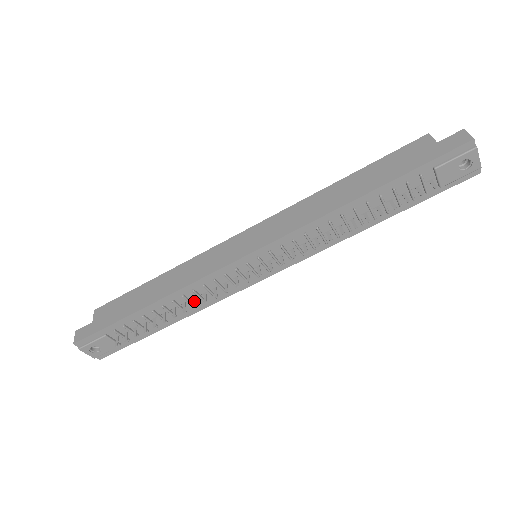
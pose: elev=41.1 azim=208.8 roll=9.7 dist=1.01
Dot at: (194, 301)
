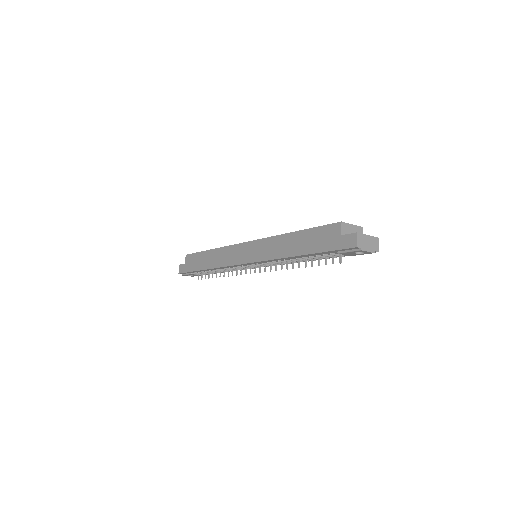
Dot at: (228, 272)
